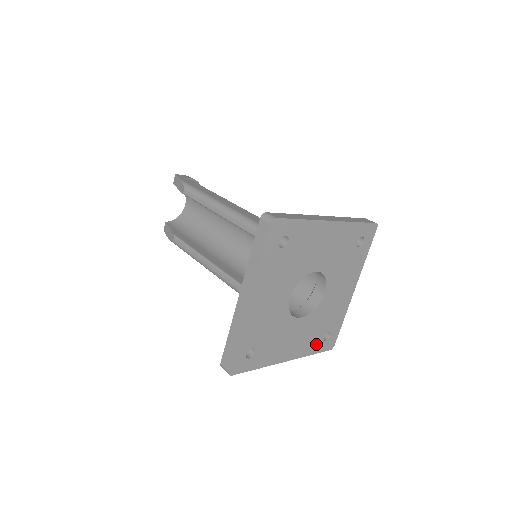
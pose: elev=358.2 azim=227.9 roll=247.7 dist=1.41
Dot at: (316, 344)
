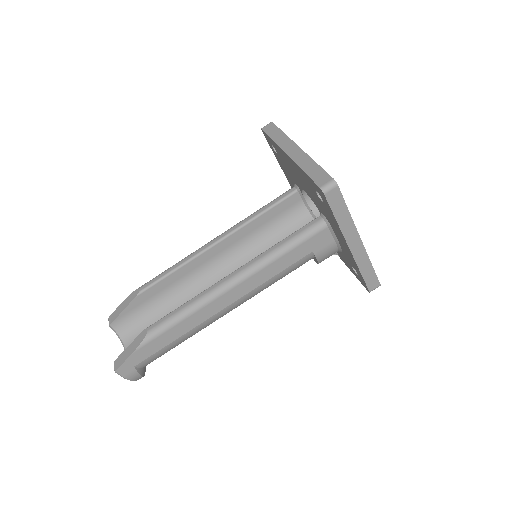
Dot at: occluded
